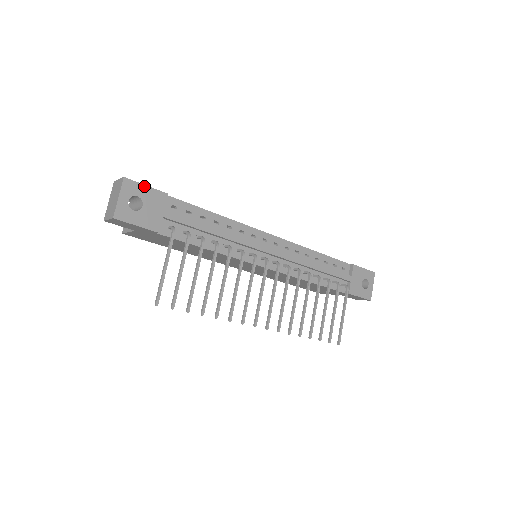
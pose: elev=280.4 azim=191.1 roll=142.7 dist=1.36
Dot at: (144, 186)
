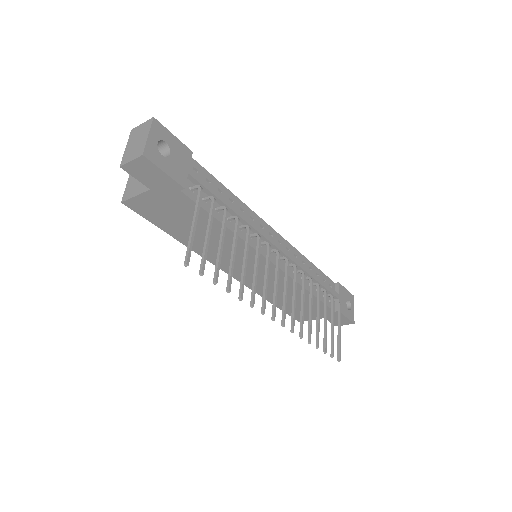
Dot at: (171, 135)
